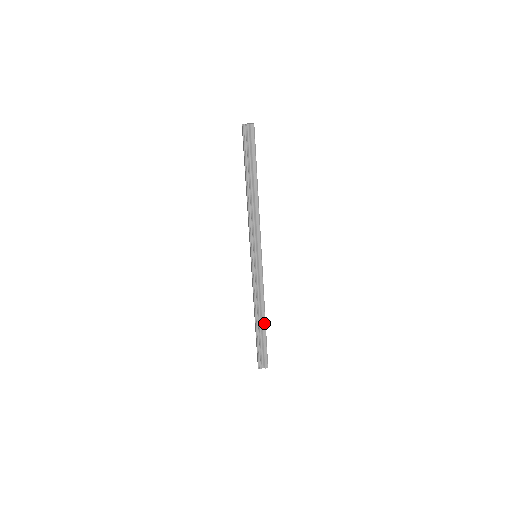
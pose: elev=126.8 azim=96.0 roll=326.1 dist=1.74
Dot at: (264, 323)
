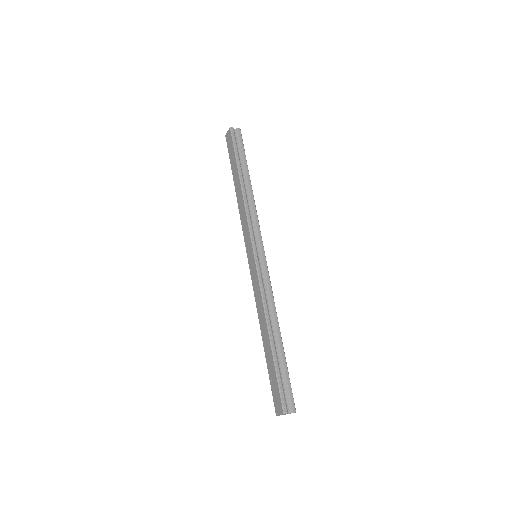
Dot at: (280, 338)
